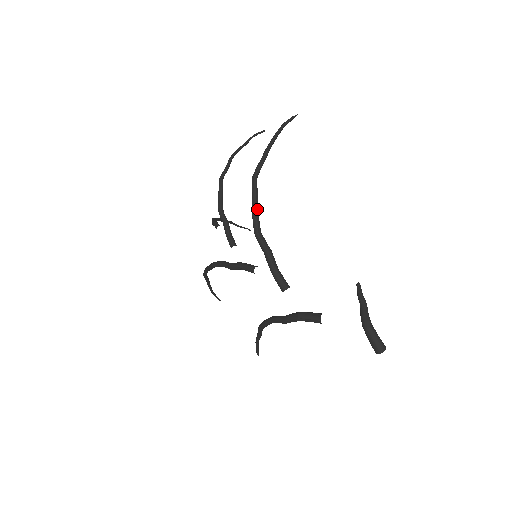
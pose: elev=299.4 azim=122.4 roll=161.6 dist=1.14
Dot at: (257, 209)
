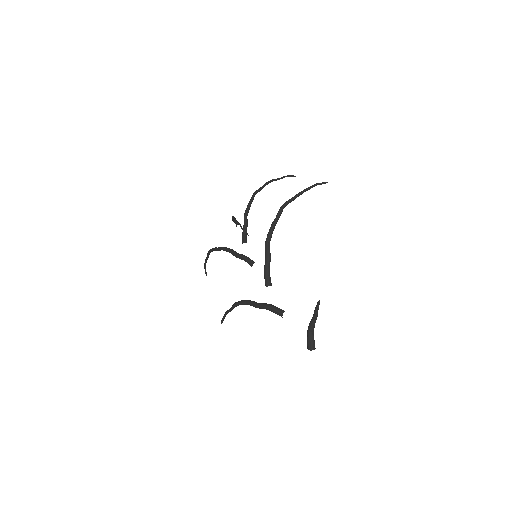
Dot at: occluded
